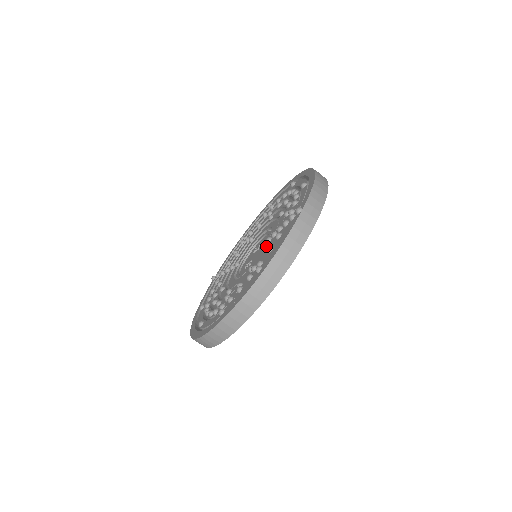
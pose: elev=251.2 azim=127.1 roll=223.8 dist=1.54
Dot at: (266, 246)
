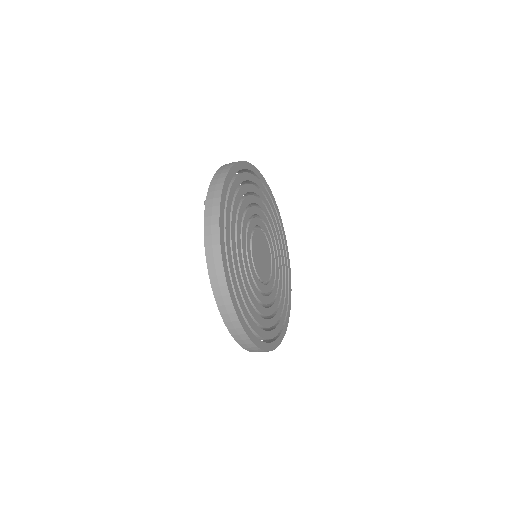
Dot at: occluded
